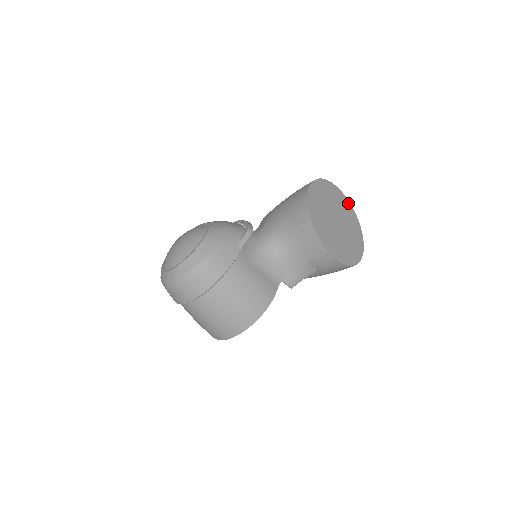
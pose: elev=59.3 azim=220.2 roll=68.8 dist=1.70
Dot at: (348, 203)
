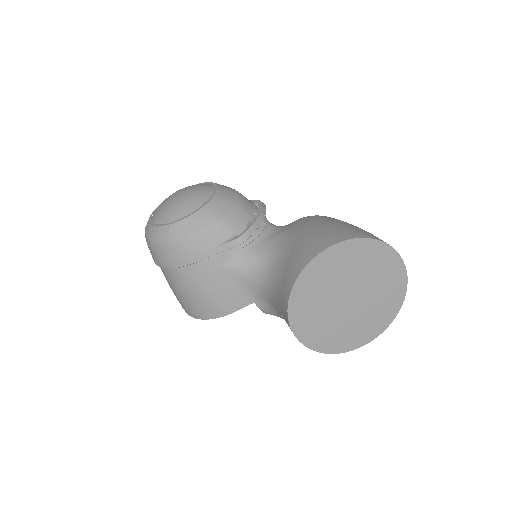
Dot at: (403, 279)
